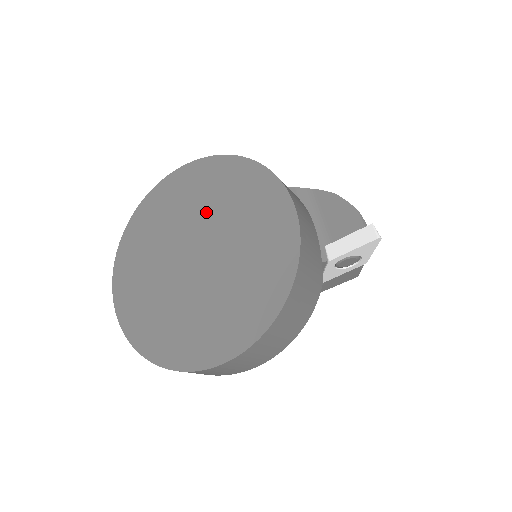
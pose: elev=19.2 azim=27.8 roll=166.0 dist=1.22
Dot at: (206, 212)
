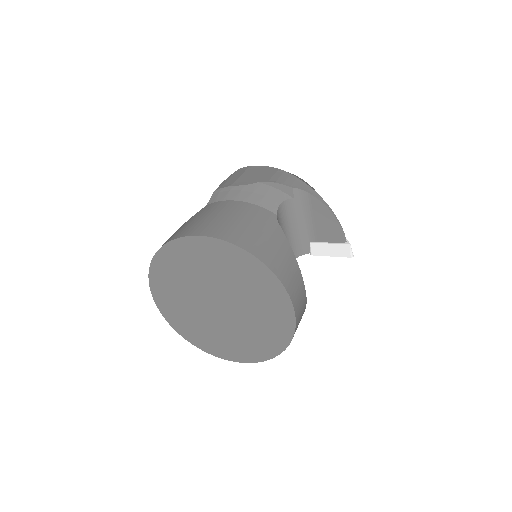
Dot at: (225, 282)
